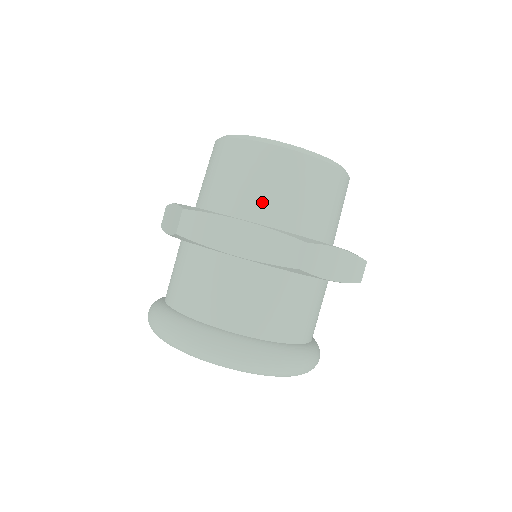
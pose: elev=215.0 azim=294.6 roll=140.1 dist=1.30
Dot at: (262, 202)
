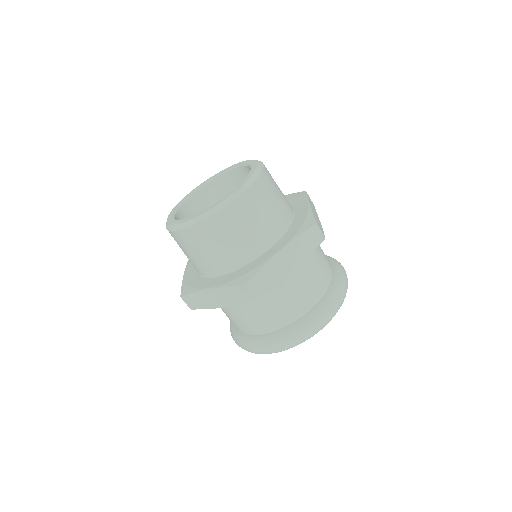
Dot at: (211, 263)
